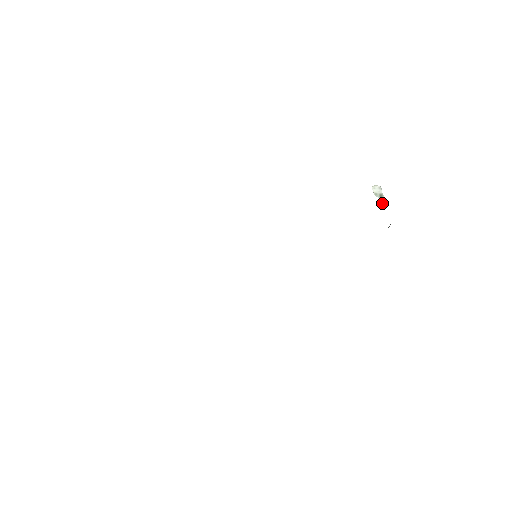
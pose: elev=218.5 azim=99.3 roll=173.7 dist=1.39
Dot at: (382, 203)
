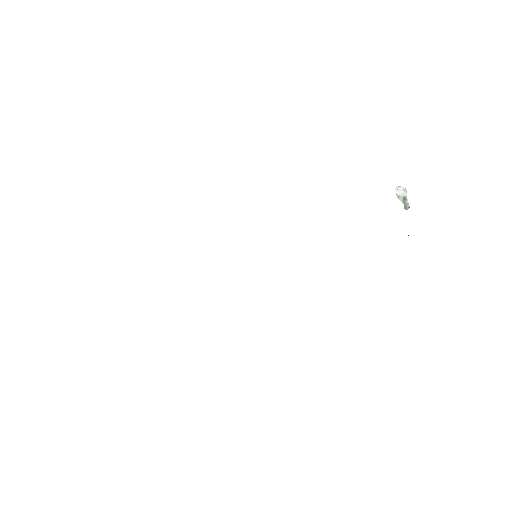
Dot at: (404, 207)
